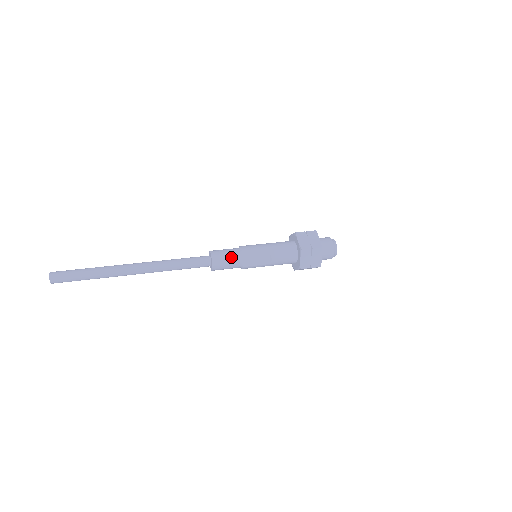
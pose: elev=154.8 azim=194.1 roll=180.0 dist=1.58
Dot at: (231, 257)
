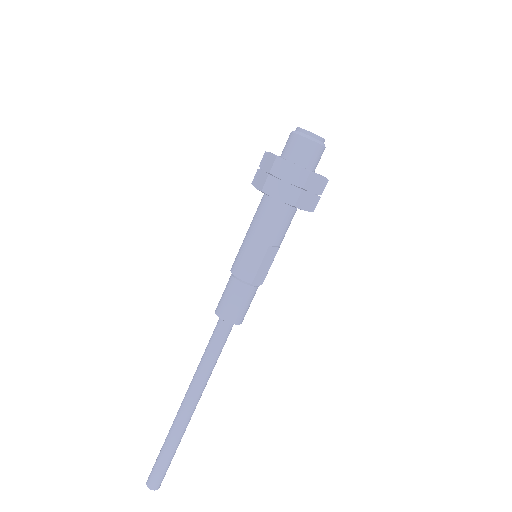
Dot at: (242, 298)
